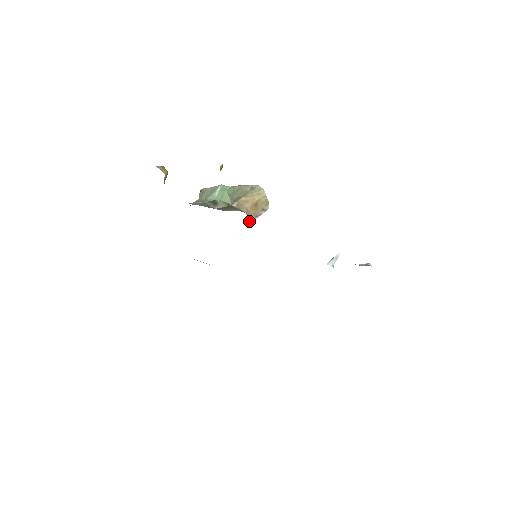
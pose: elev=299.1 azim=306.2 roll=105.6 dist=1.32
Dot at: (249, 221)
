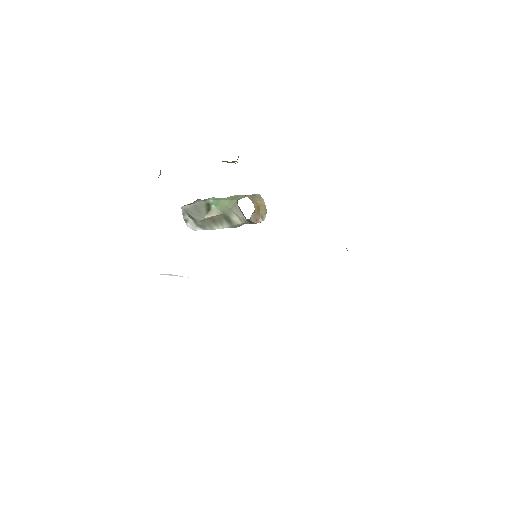
Dot at: (252, 220)
